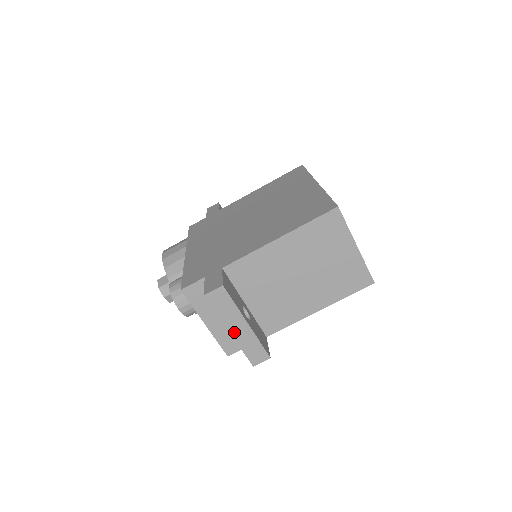
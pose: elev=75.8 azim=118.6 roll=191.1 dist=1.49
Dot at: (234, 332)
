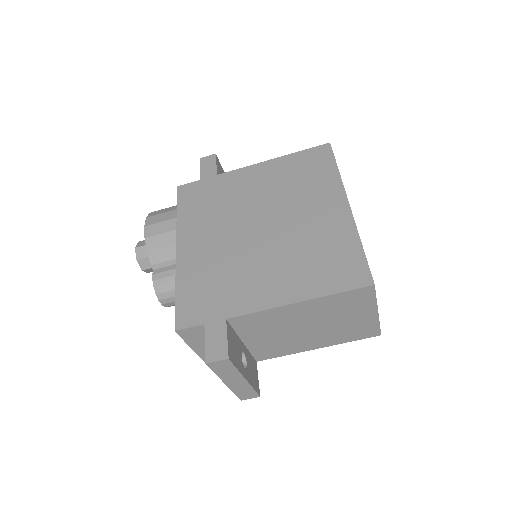
Dot at: (229, 384)
